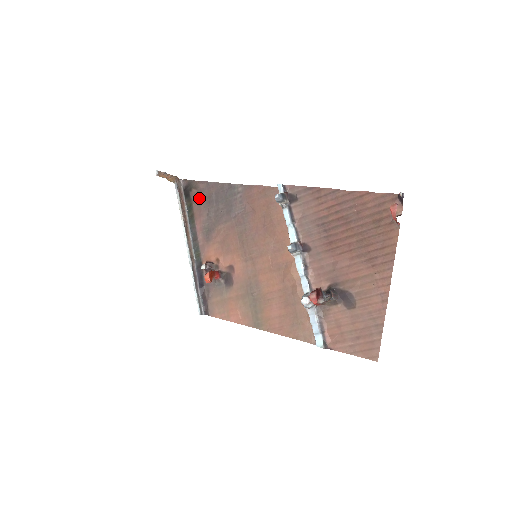
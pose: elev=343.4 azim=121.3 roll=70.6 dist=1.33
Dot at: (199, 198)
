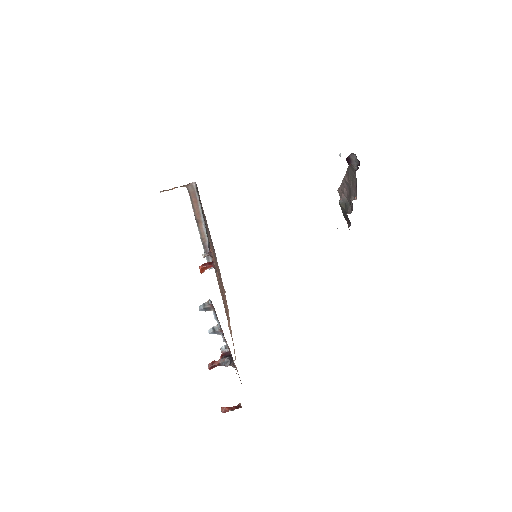
Dot at: occluded
